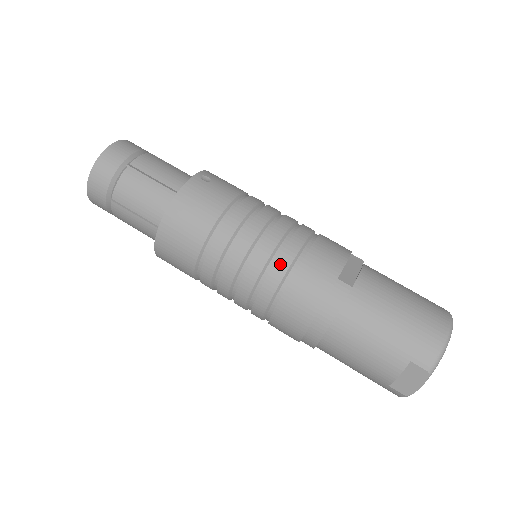
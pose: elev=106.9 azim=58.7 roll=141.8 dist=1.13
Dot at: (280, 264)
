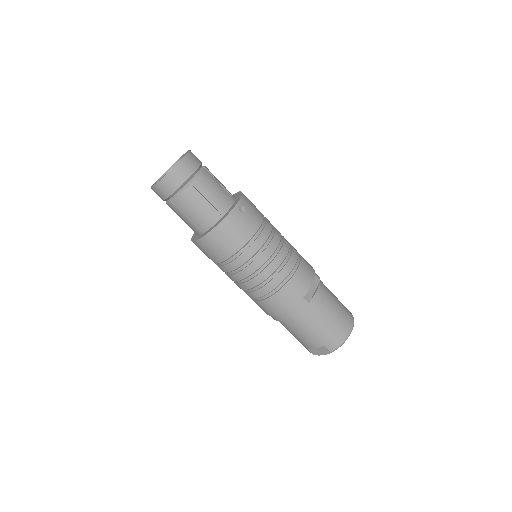
Dot at: (273, 282)
